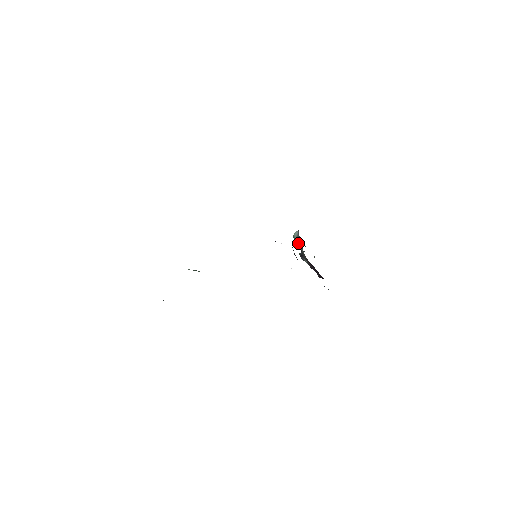
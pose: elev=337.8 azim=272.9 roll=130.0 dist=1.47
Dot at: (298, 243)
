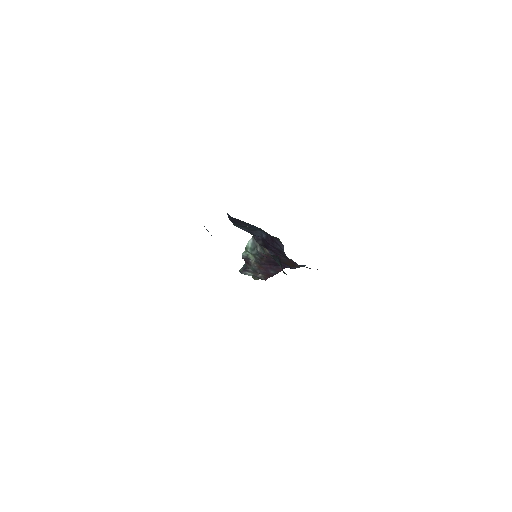
Dot at: (254, 249)
